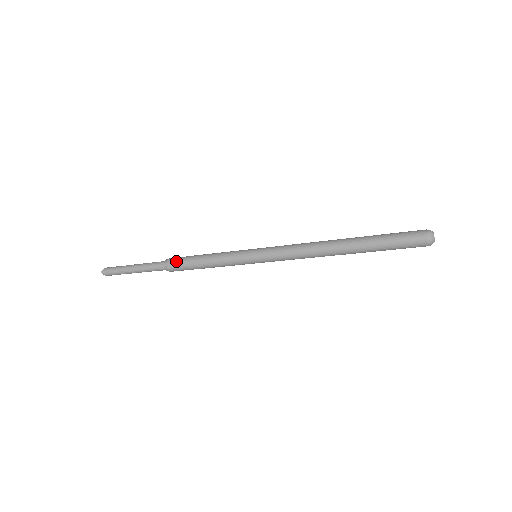
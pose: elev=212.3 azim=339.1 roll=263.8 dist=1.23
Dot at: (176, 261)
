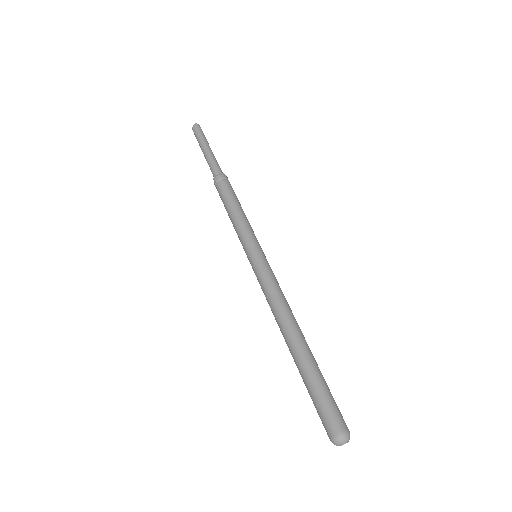
Dot at: (228, 182)
